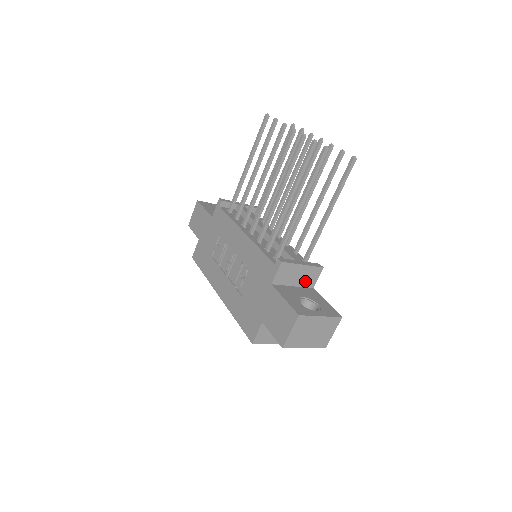
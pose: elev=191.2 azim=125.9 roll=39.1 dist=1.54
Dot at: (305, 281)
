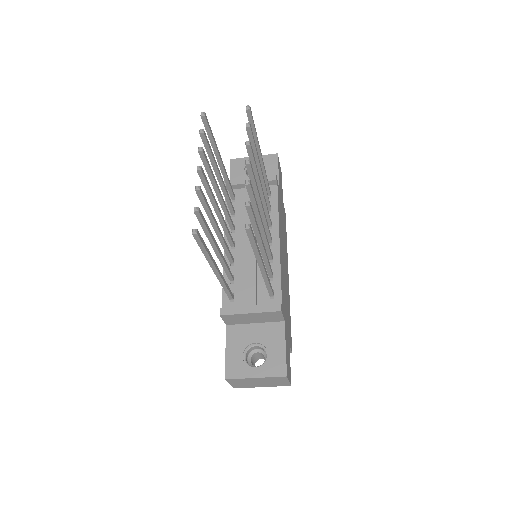
Dot at: (267, 319)
